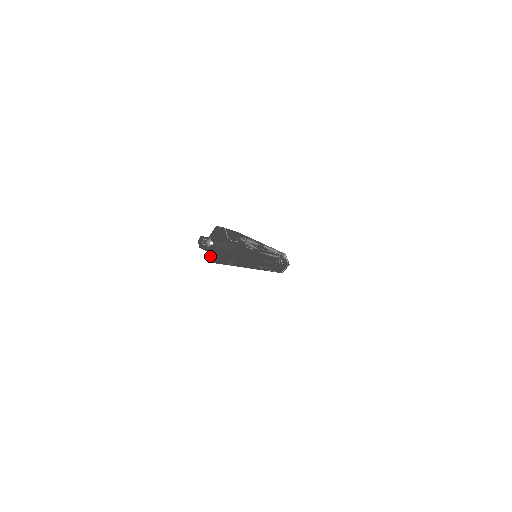
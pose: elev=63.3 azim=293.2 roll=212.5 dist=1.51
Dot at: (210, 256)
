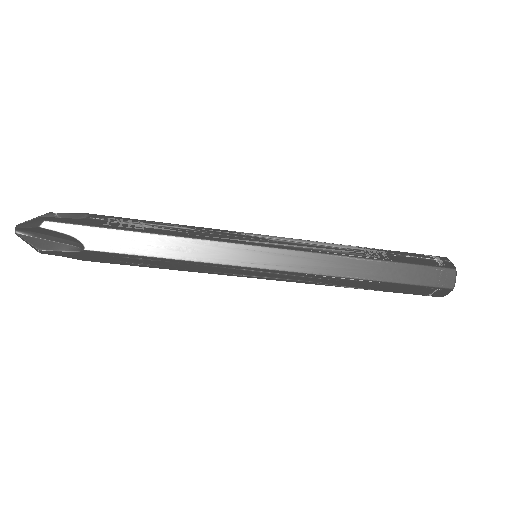
Dot at: (29, 244)
